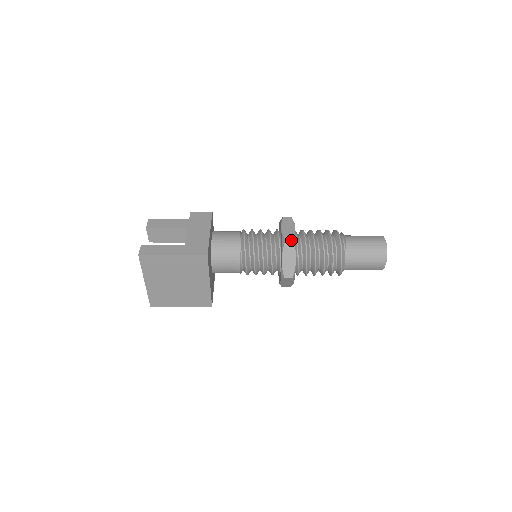
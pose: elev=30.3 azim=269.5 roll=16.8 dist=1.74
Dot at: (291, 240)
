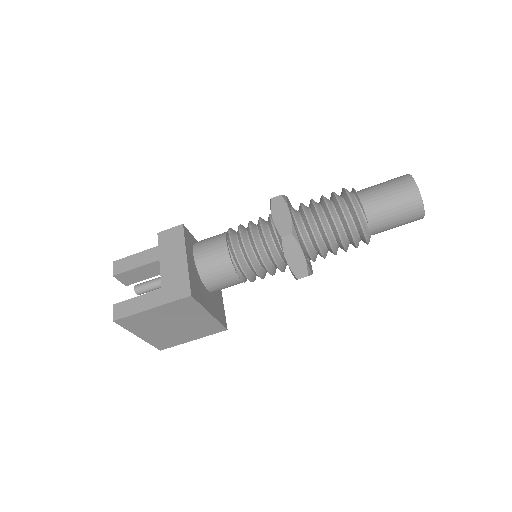
Dot at: (288, 234)
